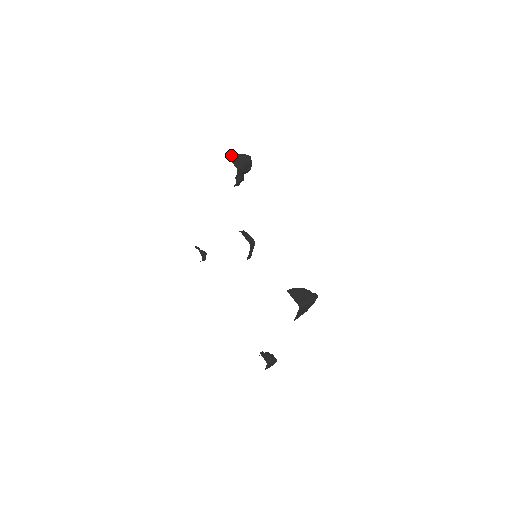
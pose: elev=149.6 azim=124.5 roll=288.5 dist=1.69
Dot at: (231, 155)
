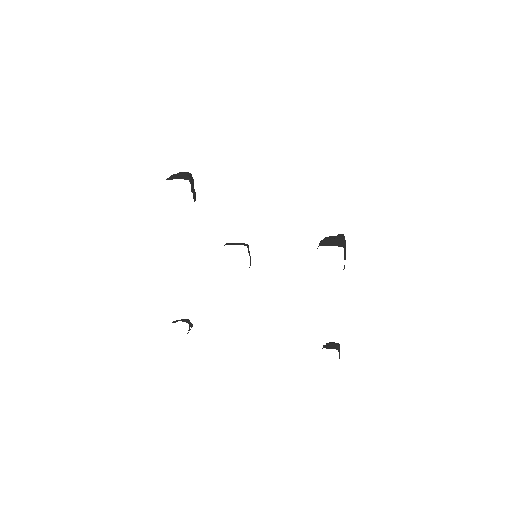
Dot at: (169, 177)
